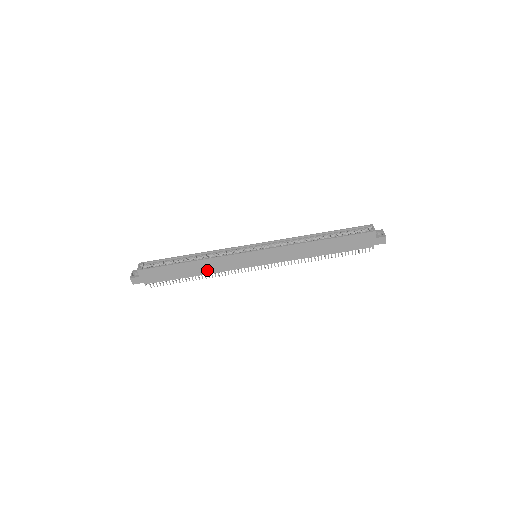
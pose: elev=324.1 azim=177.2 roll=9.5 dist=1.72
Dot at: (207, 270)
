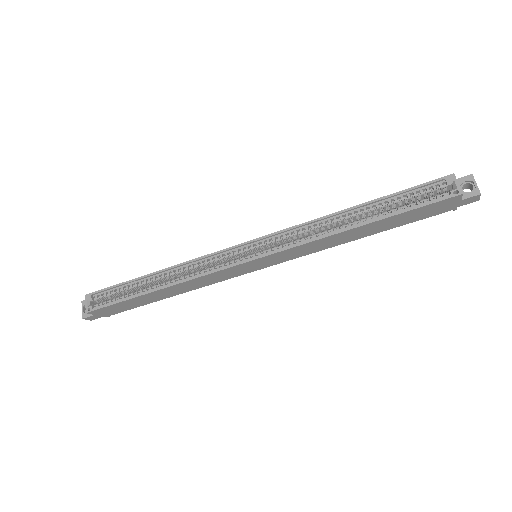
Dot at: (187, 289)
